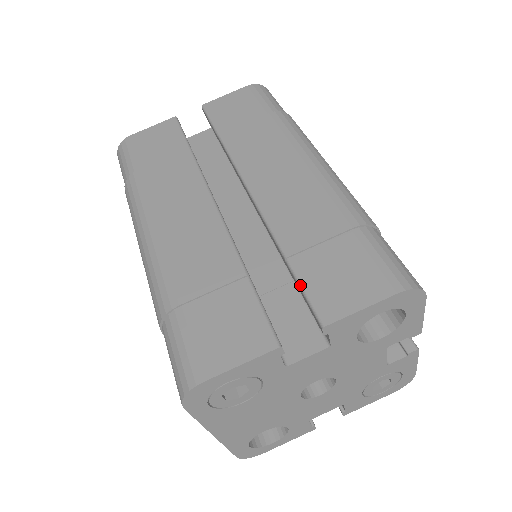
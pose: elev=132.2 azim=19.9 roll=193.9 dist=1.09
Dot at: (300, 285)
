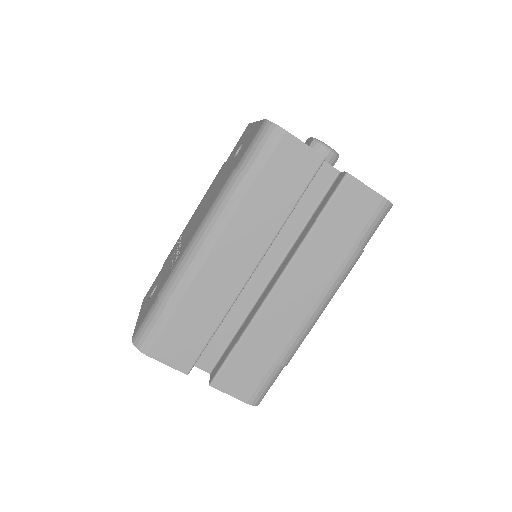
Dot at: (226, 361)
